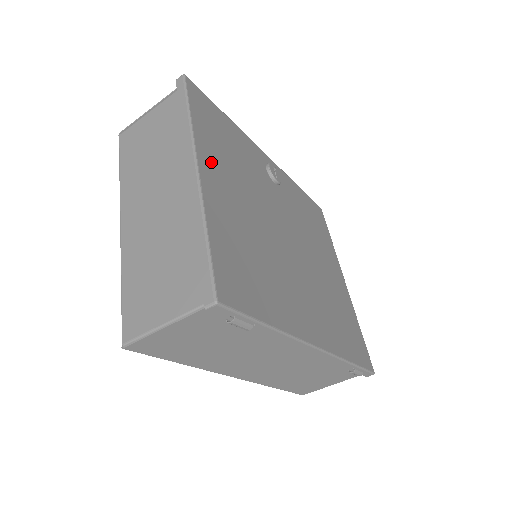
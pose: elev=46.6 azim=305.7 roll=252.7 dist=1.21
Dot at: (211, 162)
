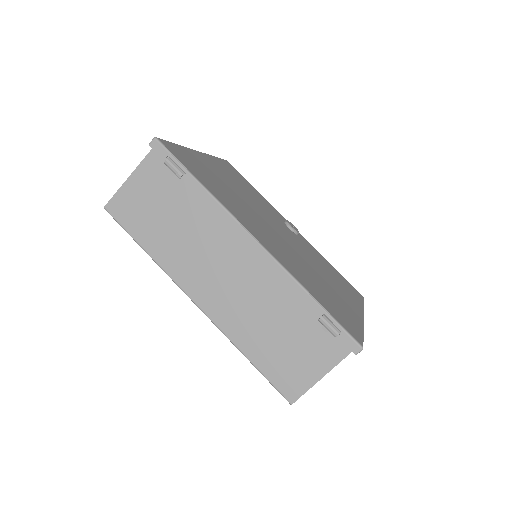
Dot at: (215, 164)
